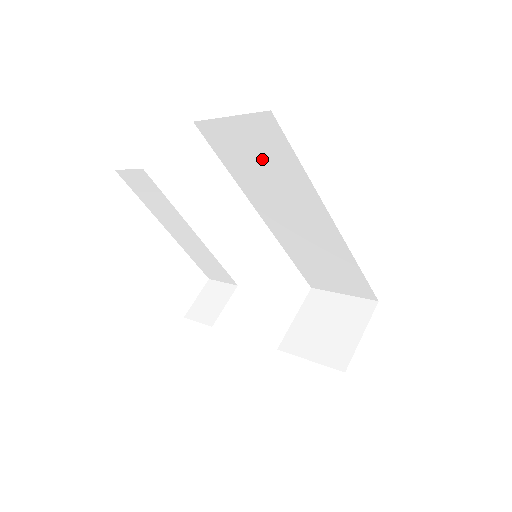
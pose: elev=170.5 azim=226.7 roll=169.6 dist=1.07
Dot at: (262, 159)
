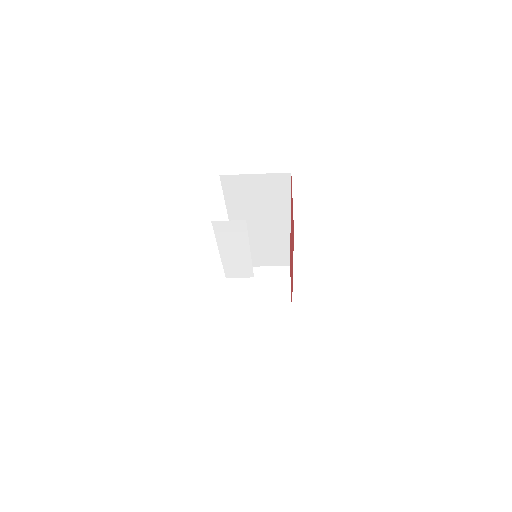
Dot at: (262, 195)
